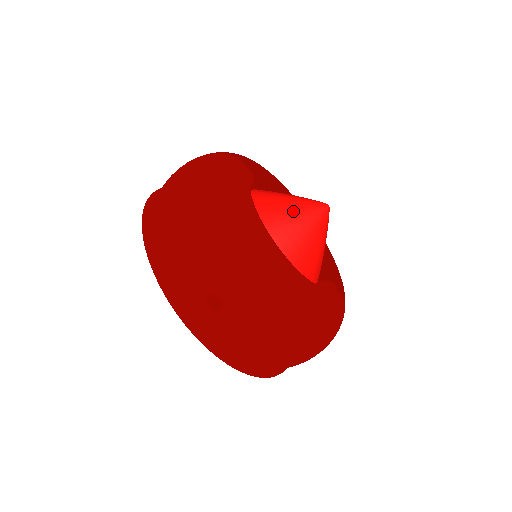
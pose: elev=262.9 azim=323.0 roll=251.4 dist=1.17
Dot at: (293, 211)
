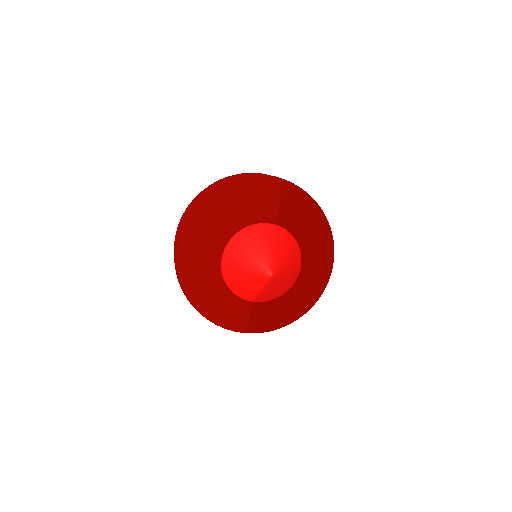
Dot at: (253, 254)
